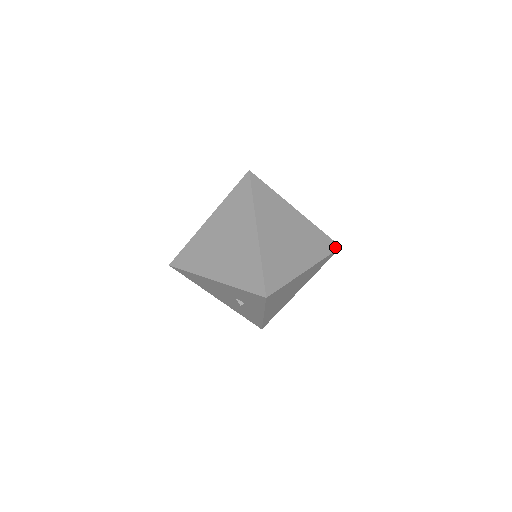
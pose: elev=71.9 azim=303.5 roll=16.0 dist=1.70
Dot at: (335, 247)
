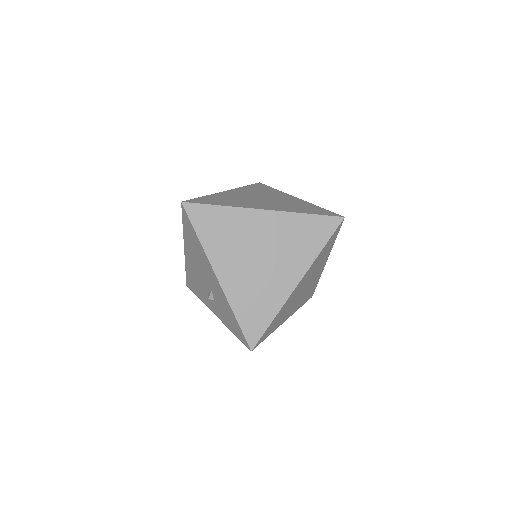
Dot at: (310, 297)
